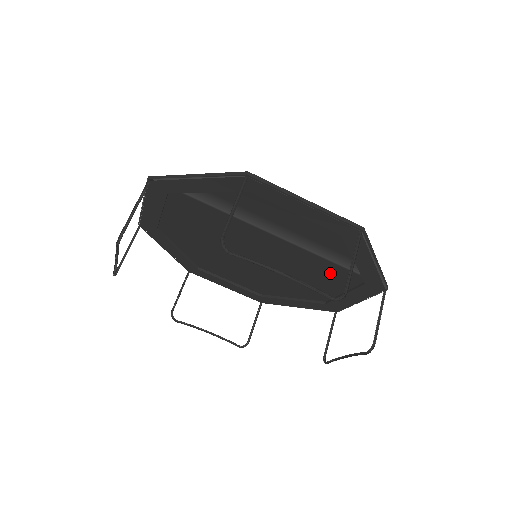
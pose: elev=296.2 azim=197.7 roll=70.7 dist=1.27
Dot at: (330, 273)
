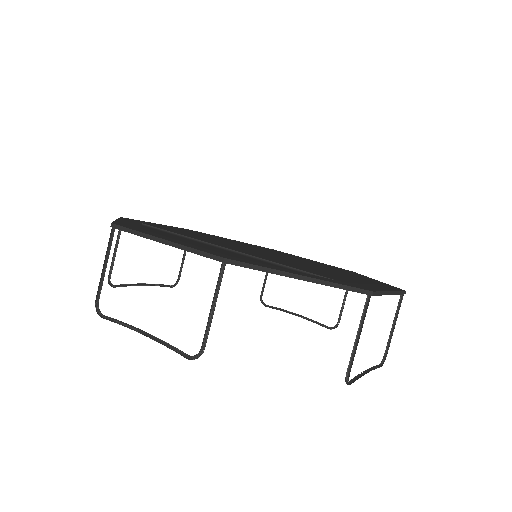
Dot at: (317, 272)
